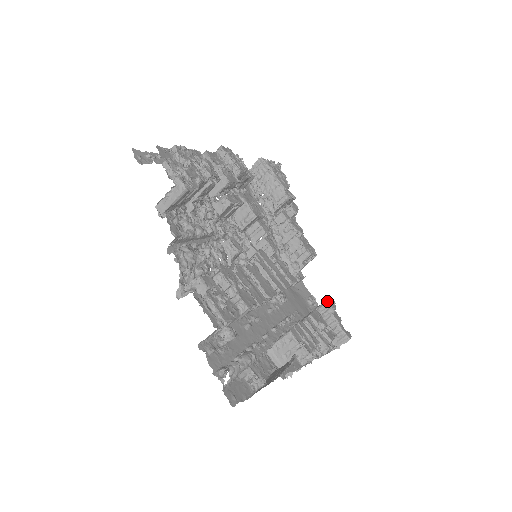
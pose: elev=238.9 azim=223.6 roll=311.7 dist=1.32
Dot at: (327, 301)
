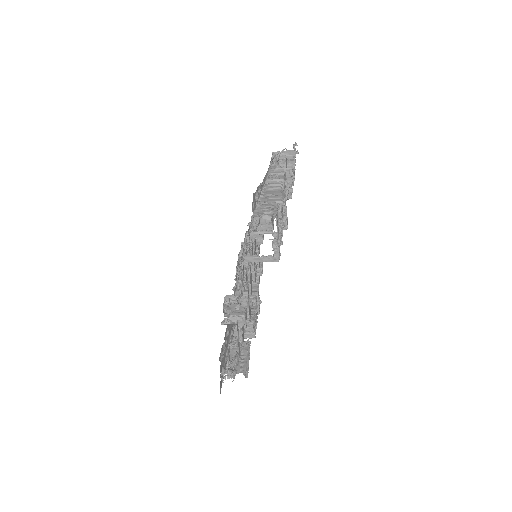
Dot at: (262, 269)
